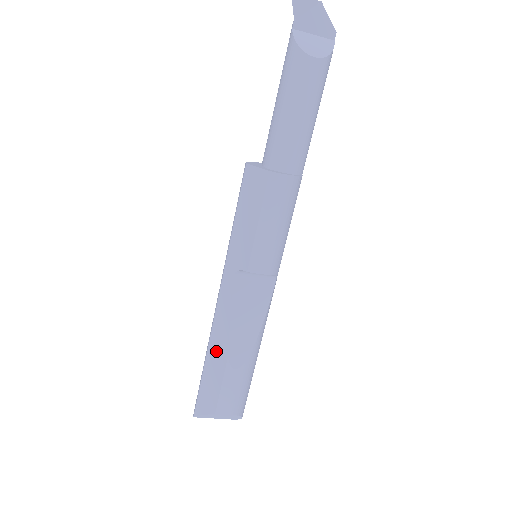
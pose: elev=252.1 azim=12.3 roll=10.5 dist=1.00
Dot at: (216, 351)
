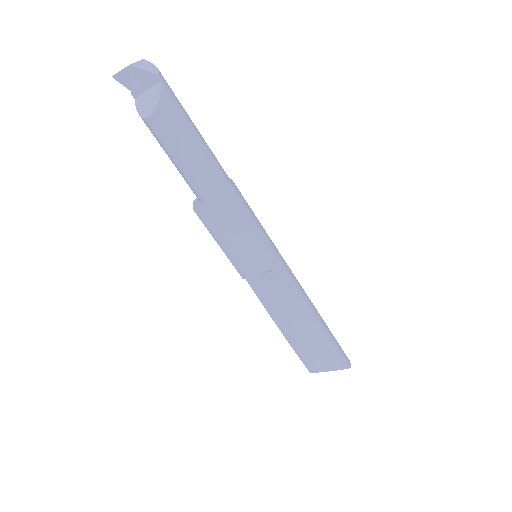
Dot at: occluded
